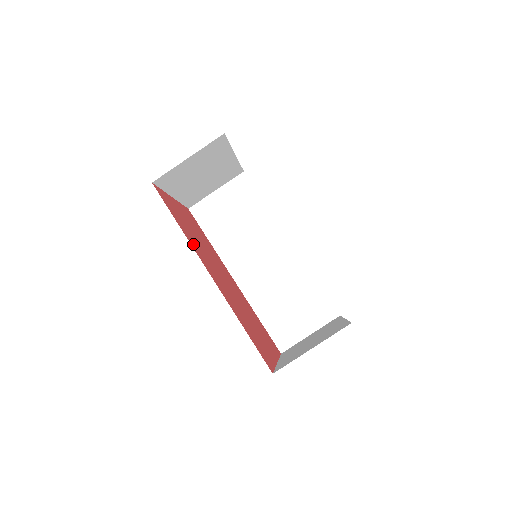
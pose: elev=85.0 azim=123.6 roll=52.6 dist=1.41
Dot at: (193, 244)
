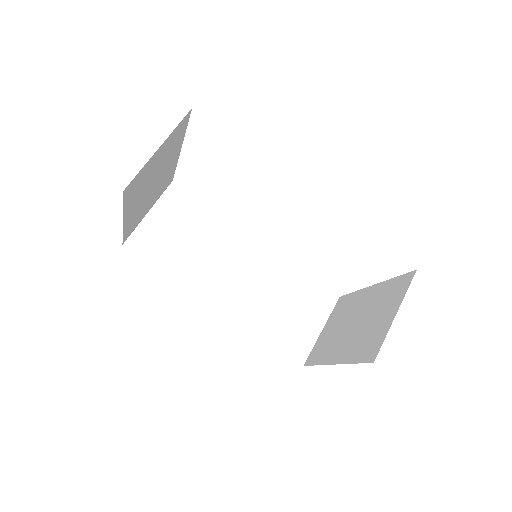
Dot at: occluded
